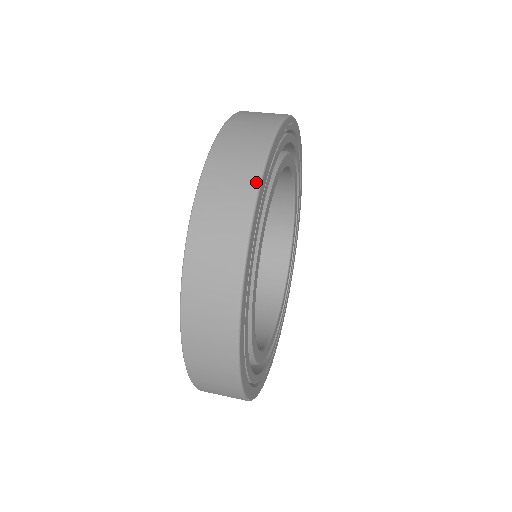
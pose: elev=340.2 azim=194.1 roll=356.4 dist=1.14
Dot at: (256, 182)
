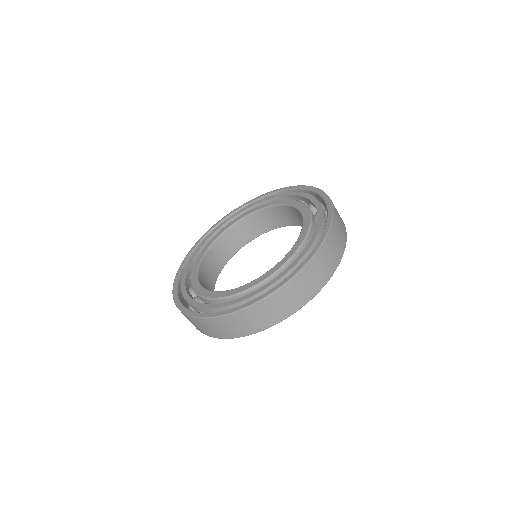
Dot at: (258, 331)
